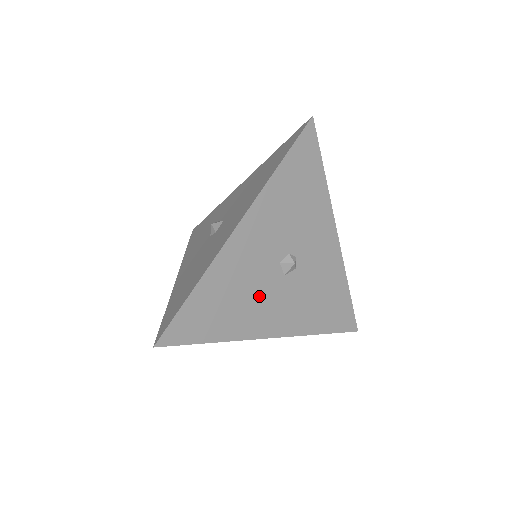
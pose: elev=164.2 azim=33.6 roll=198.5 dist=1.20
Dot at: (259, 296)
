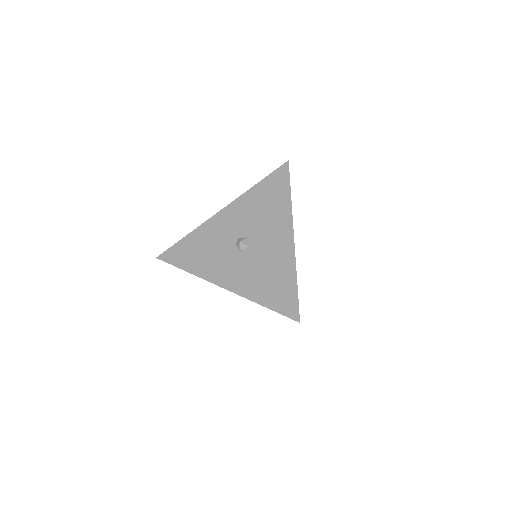
Dot at: occluded
